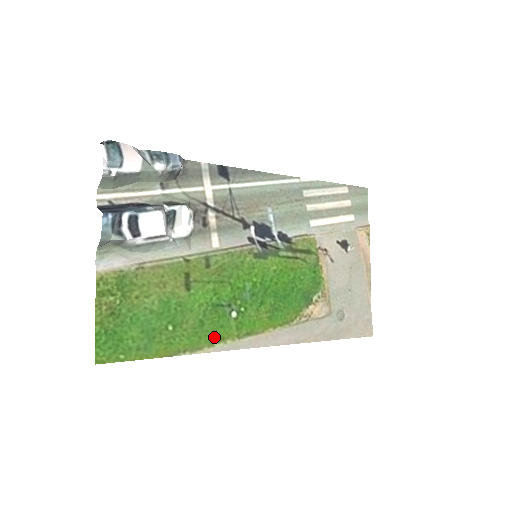
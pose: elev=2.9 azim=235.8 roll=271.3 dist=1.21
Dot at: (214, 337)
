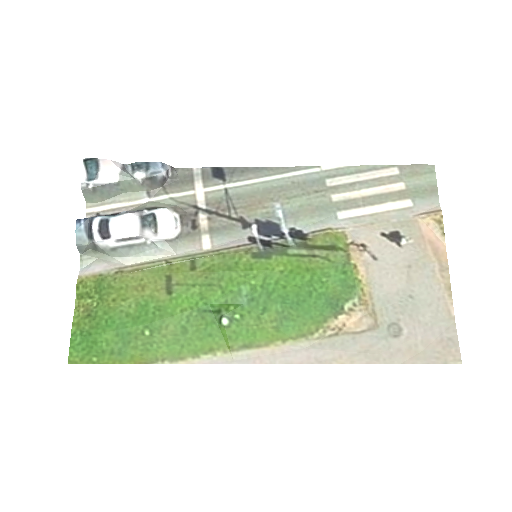
Dot at: (200, 347)
